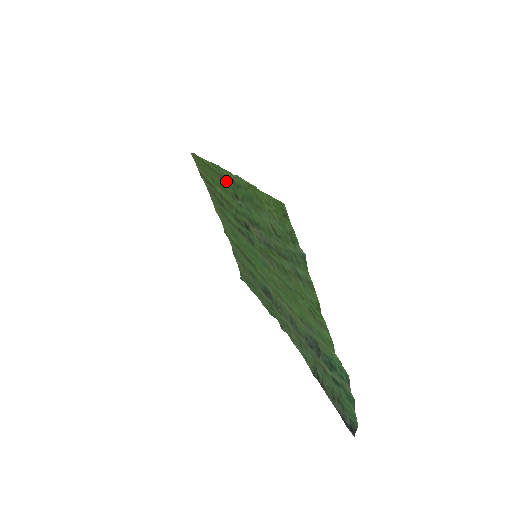
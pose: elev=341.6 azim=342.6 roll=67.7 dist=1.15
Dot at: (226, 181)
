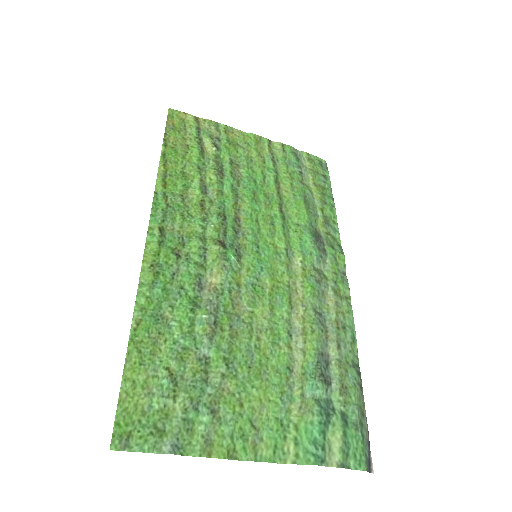
Dot at: (164, 235)
